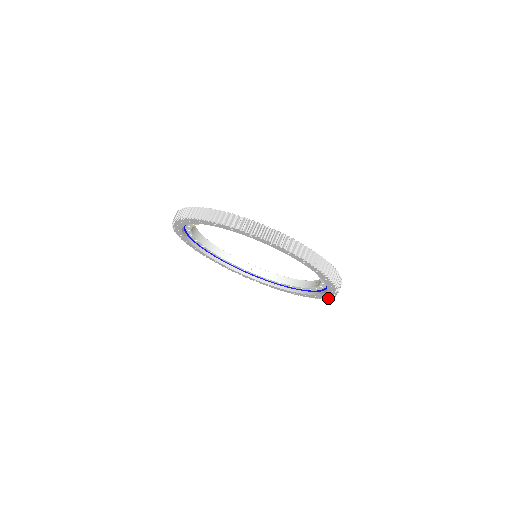
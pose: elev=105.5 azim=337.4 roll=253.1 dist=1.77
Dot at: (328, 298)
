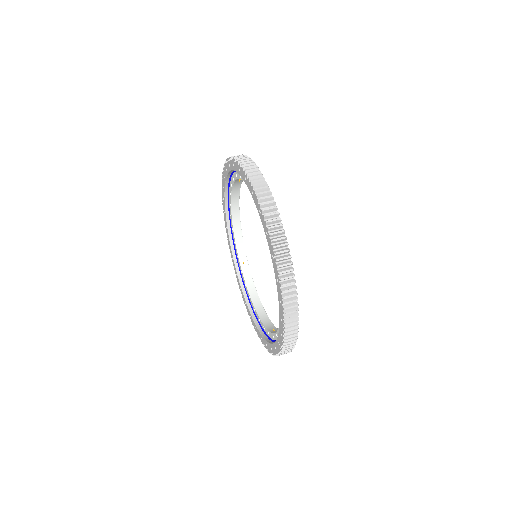
Dot at: occluded
